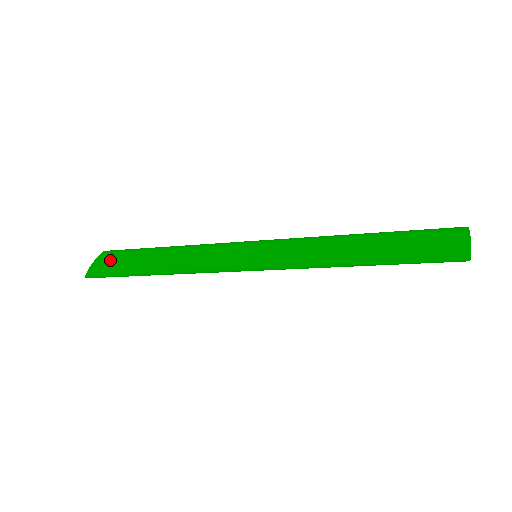
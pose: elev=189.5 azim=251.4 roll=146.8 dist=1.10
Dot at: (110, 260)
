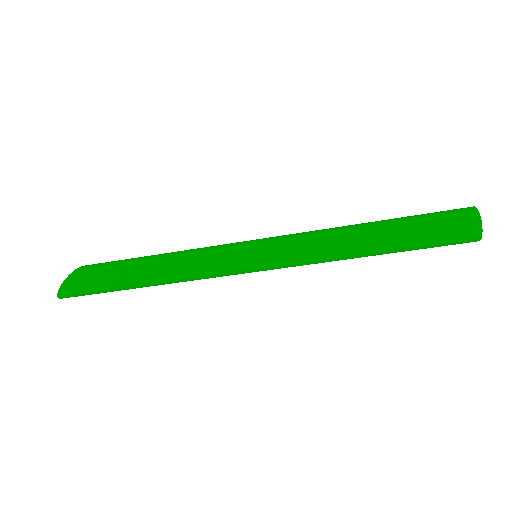
Dot at: (93, 268)
